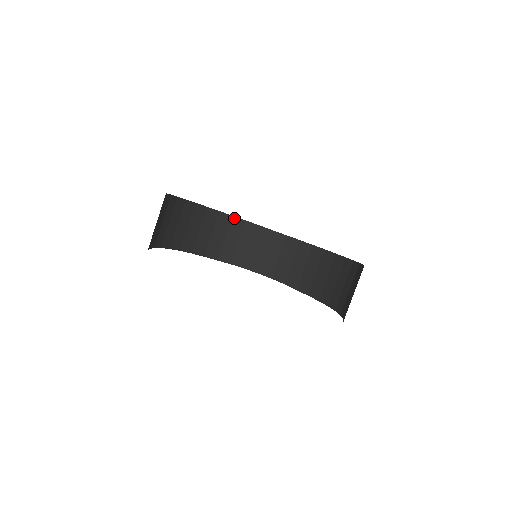
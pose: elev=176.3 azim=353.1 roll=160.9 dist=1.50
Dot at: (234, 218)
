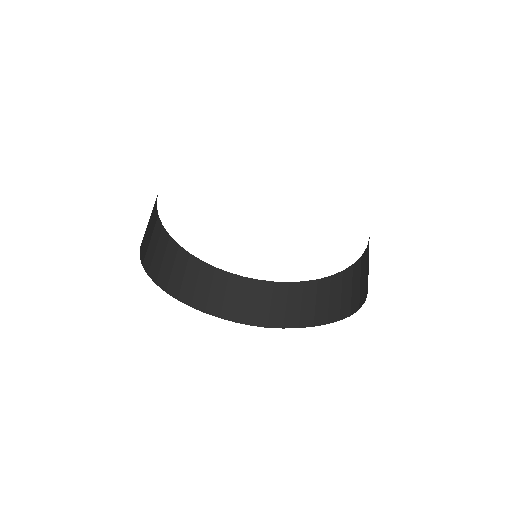
Dot at: (276, 283)
